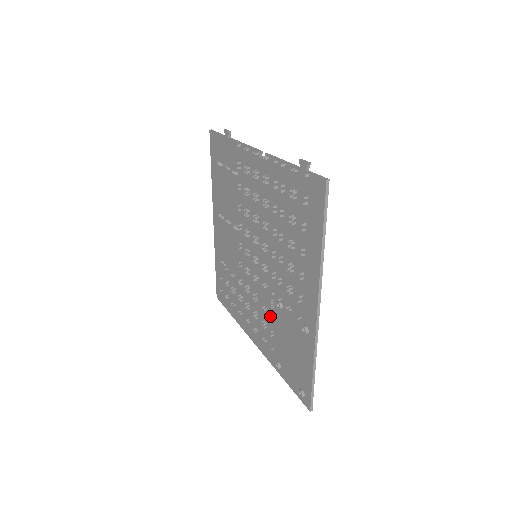
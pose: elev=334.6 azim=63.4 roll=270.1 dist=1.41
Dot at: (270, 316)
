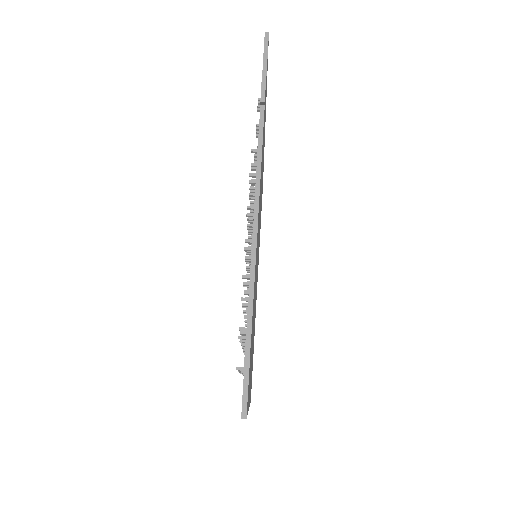
Dot at: occluded
